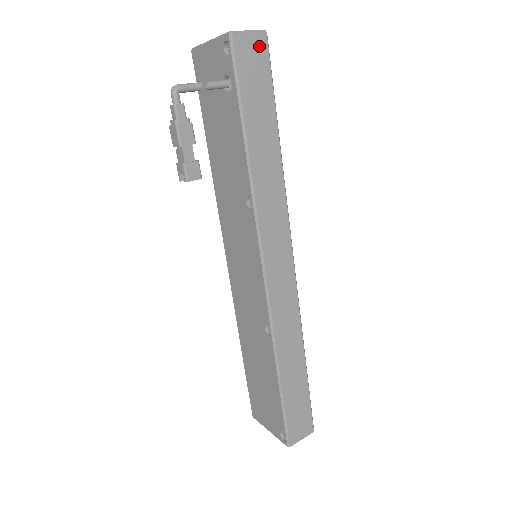
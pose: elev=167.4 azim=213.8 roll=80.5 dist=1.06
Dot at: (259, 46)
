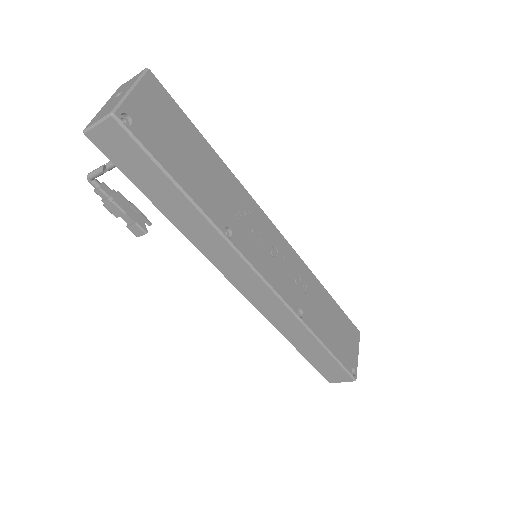
Dot at: (114, 132)
